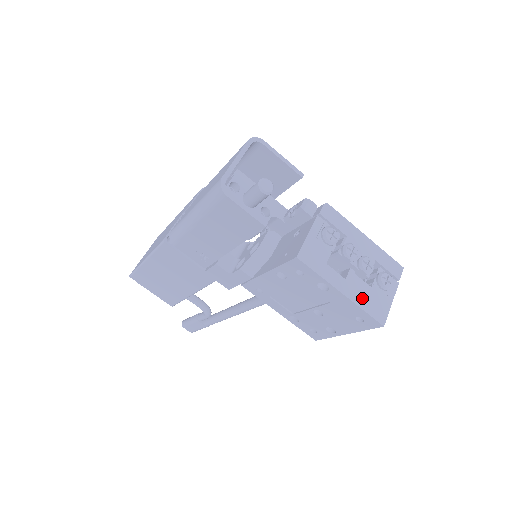
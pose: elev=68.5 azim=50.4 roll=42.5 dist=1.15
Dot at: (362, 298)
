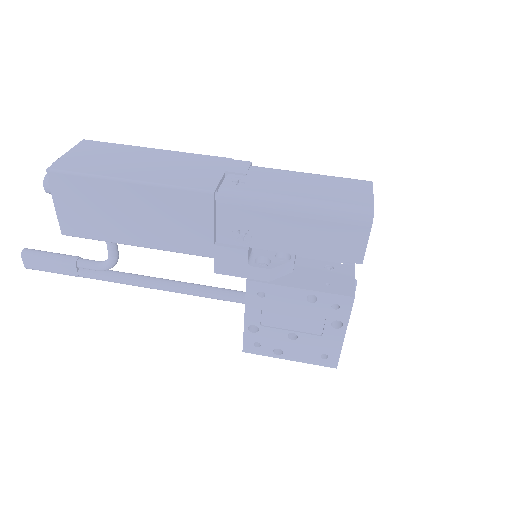
Dot at: occluded
